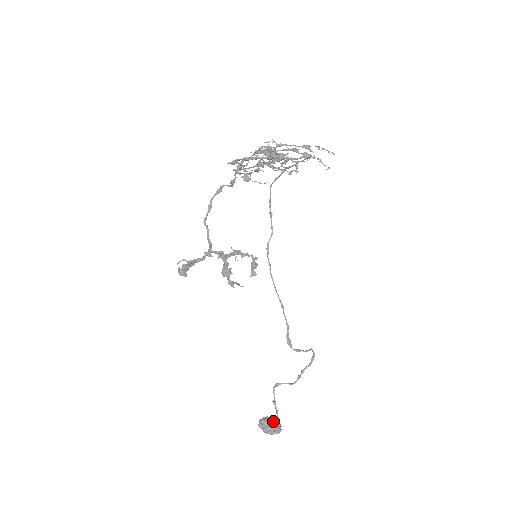
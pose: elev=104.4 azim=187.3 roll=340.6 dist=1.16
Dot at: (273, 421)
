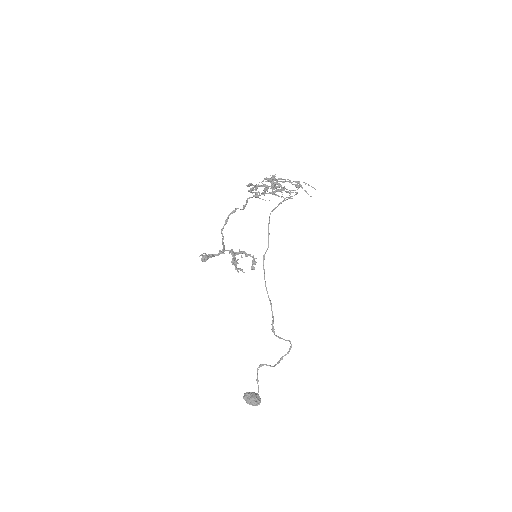
Dot at: (255, 394)
